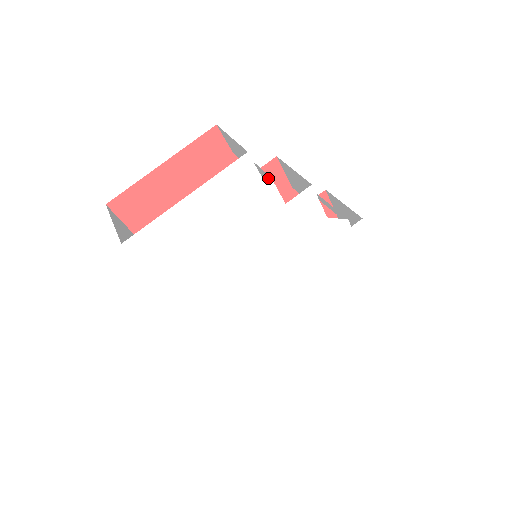
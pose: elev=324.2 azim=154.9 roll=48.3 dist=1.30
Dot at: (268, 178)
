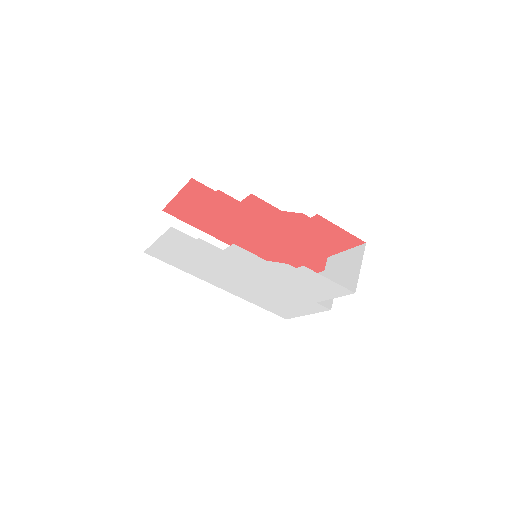
Dot at: occluded
